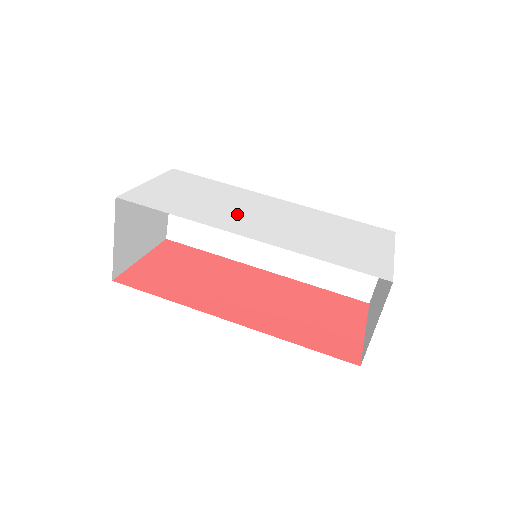
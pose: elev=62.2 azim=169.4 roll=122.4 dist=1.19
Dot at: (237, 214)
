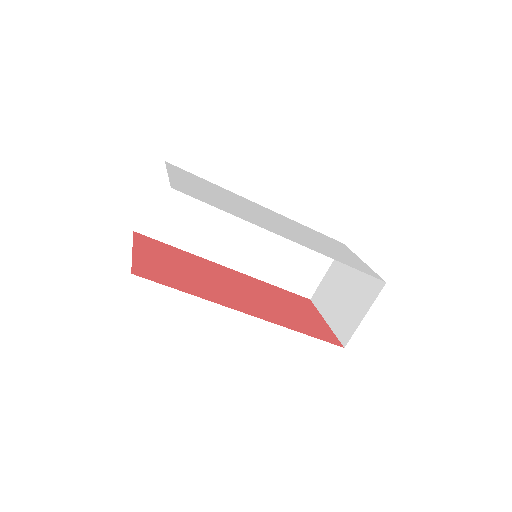
Dot at: (260, 218)
